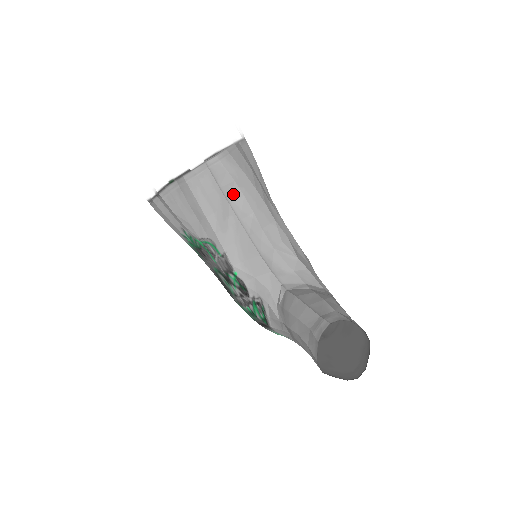
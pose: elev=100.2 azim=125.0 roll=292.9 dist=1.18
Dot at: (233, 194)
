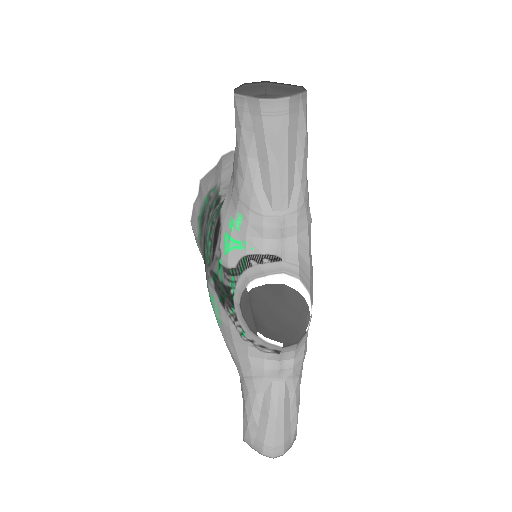
Dot at: occluded
